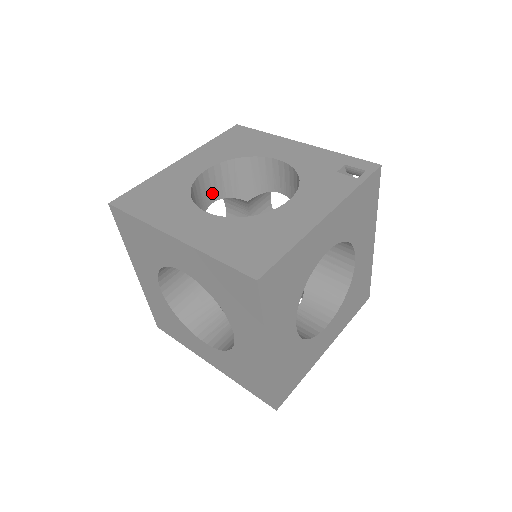
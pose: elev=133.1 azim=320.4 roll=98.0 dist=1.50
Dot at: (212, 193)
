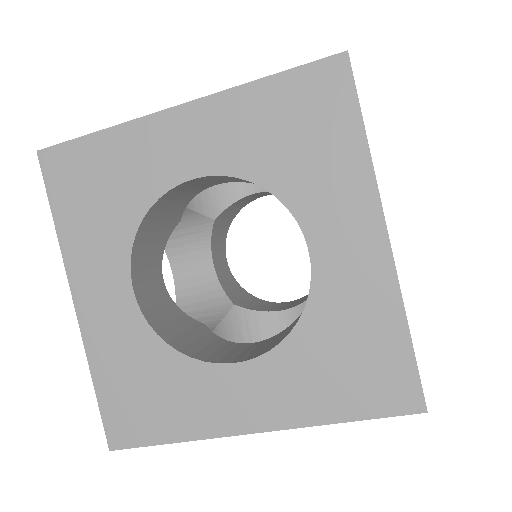
Dot at: occluded
